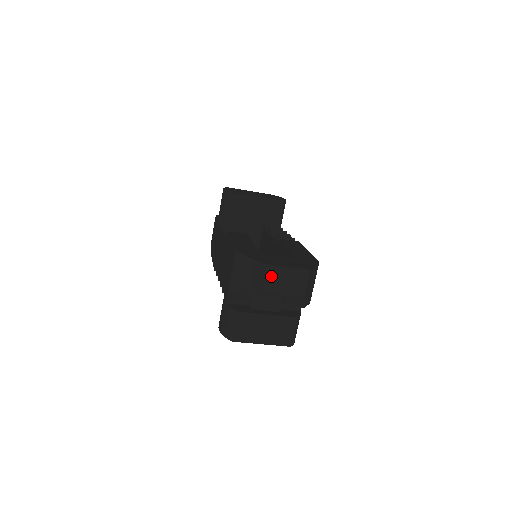
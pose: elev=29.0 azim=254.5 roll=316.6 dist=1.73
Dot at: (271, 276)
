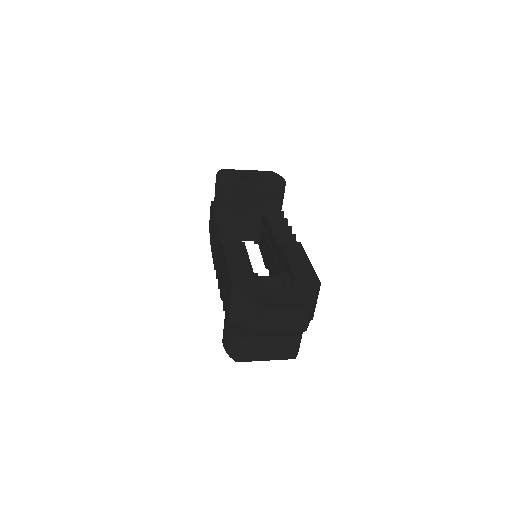
Dot at: (270, 319)
